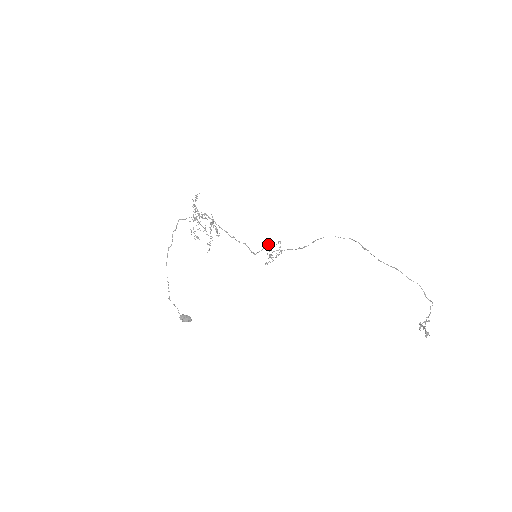
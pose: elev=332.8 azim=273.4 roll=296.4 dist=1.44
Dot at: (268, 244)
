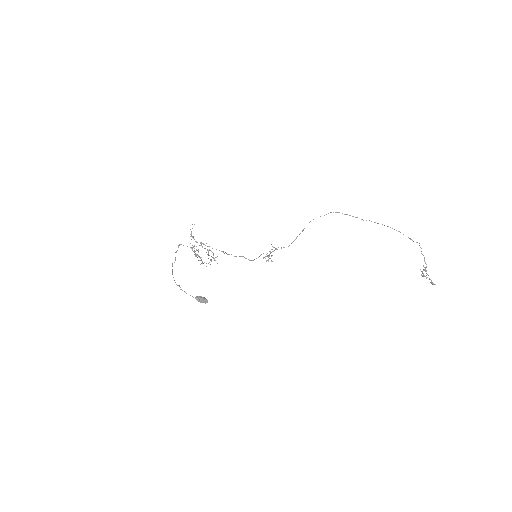
Dot at: occluded
